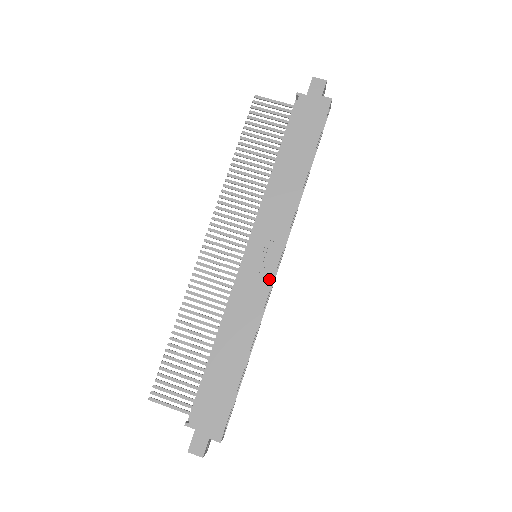
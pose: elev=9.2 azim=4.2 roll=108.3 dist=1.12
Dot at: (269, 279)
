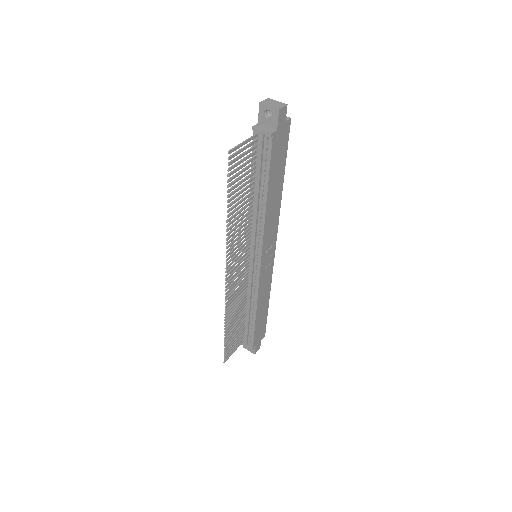
Dot at: (272, 263)
